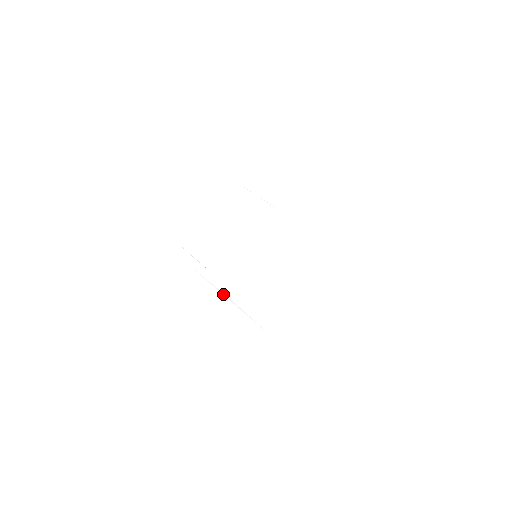
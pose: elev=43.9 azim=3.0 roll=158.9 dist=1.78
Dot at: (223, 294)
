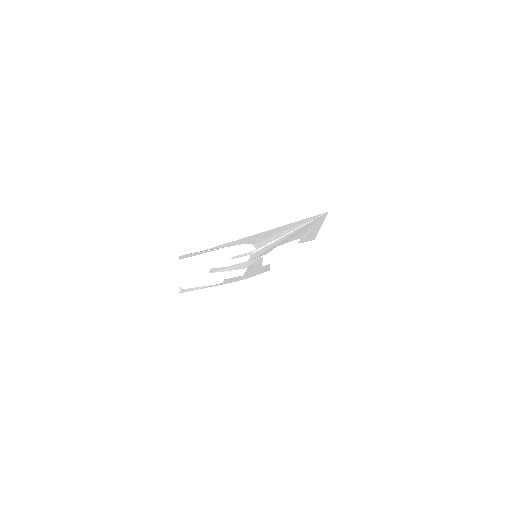
Dot at: (262, 231)
